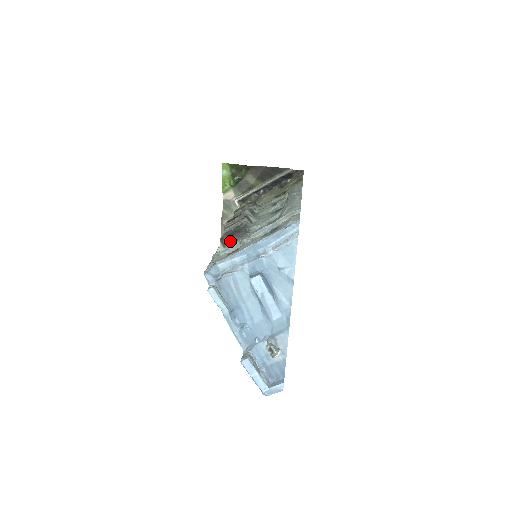
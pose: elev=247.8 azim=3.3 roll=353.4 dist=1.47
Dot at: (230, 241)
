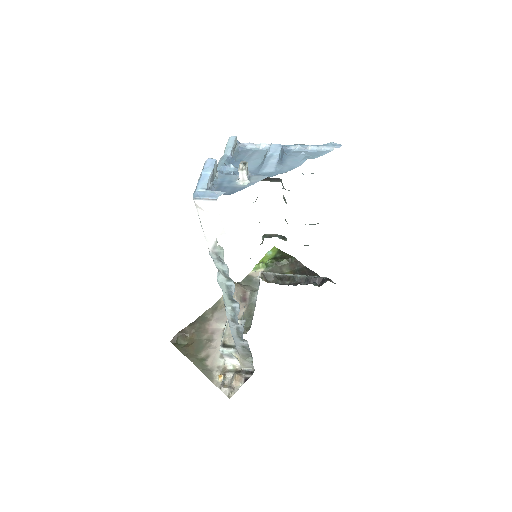
Dot at: (263, 179)
